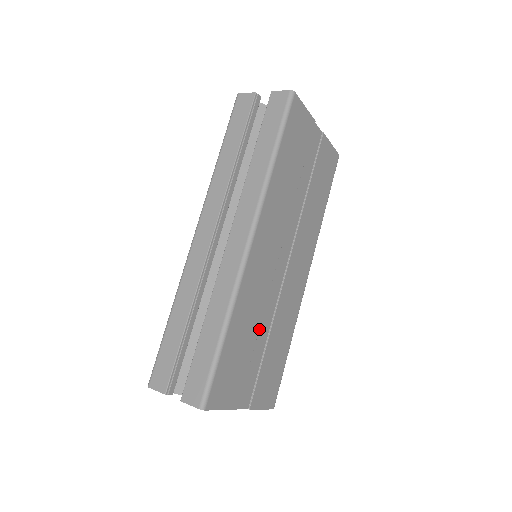
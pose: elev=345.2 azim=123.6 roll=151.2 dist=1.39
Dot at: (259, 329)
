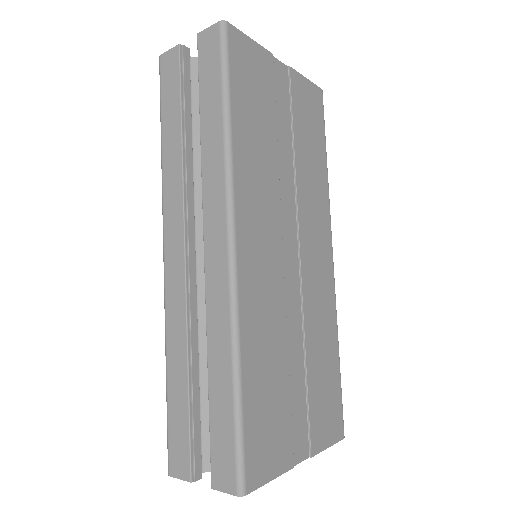
Dot at: (288, 352)
